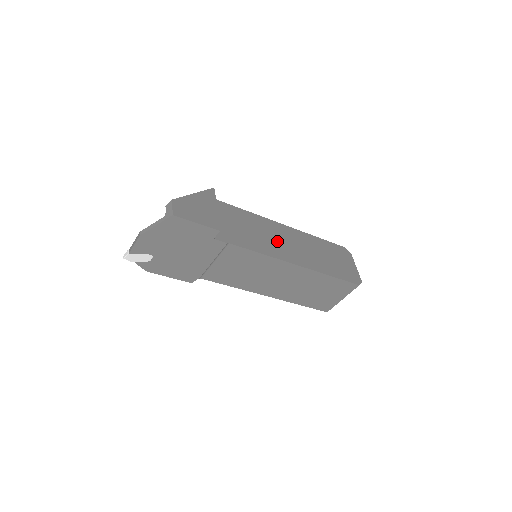
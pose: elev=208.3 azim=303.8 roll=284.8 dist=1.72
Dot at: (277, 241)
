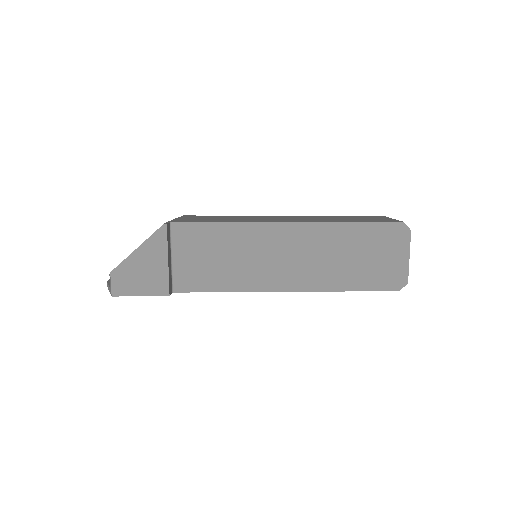
Dot at: (266, 260)
